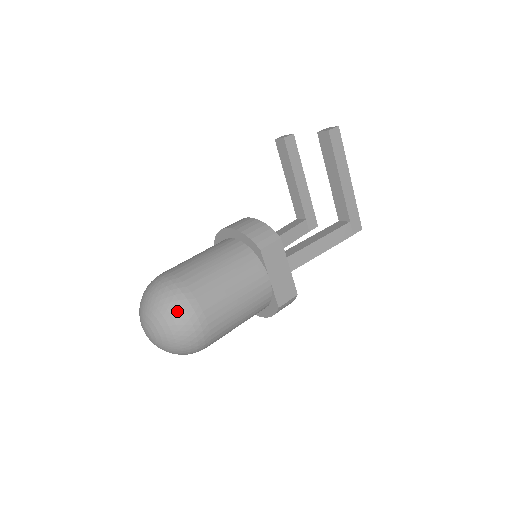
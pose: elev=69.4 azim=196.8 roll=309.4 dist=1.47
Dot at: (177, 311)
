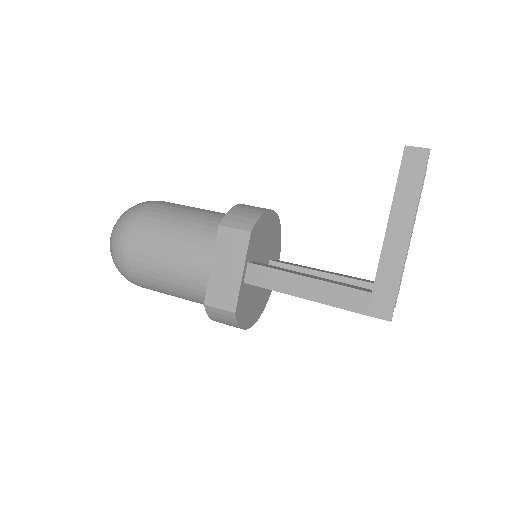
Dot at: (122, 221)
